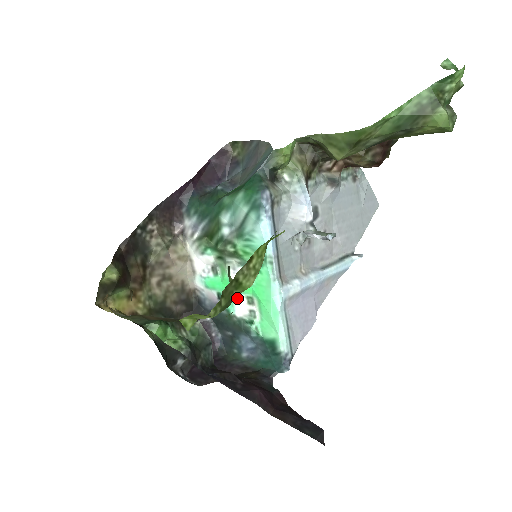
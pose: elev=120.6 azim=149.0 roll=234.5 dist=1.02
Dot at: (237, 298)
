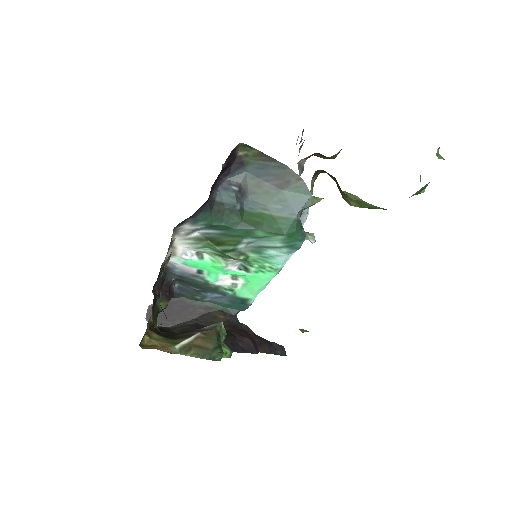
Dot at: (224, 277)
